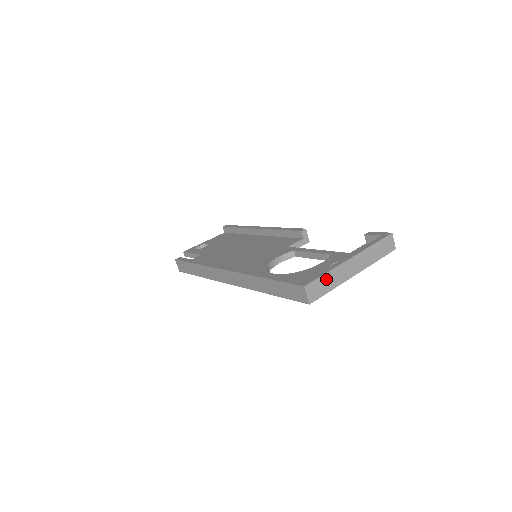
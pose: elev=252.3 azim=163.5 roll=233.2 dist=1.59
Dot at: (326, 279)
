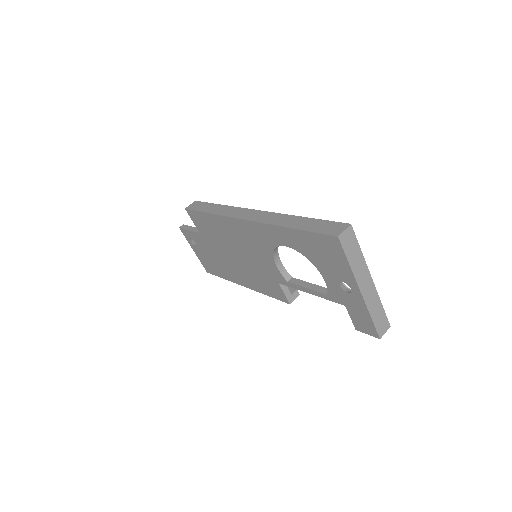
Dot at: (357, 251)
